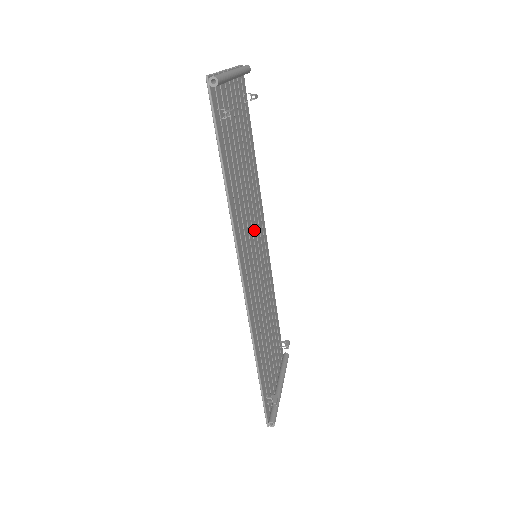
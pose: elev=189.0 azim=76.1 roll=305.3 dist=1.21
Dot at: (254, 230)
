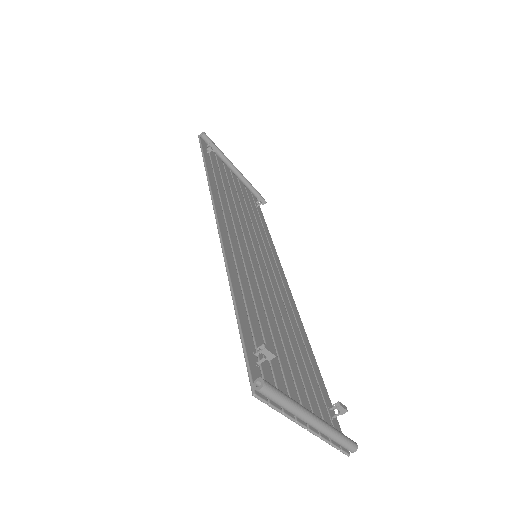
Dot at: (256, 244)
